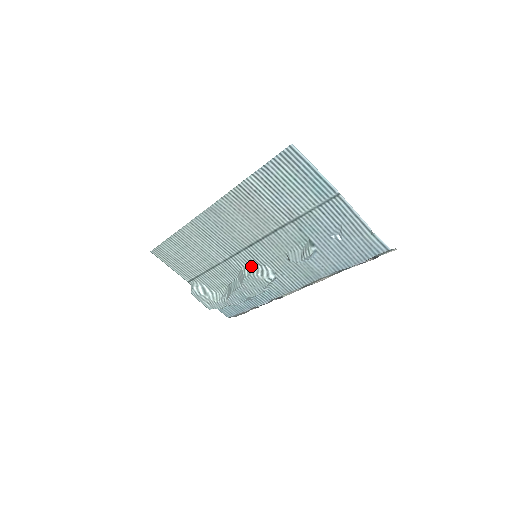
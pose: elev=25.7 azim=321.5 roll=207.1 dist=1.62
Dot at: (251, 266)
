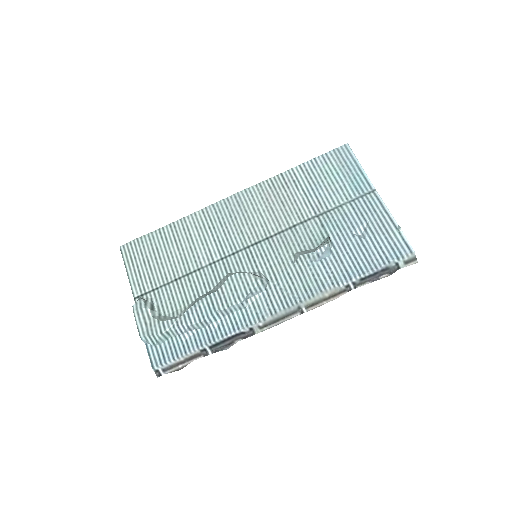
Dot at: (241, 272)
